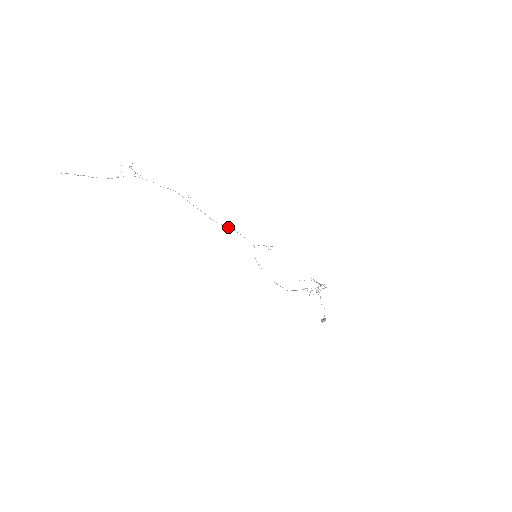
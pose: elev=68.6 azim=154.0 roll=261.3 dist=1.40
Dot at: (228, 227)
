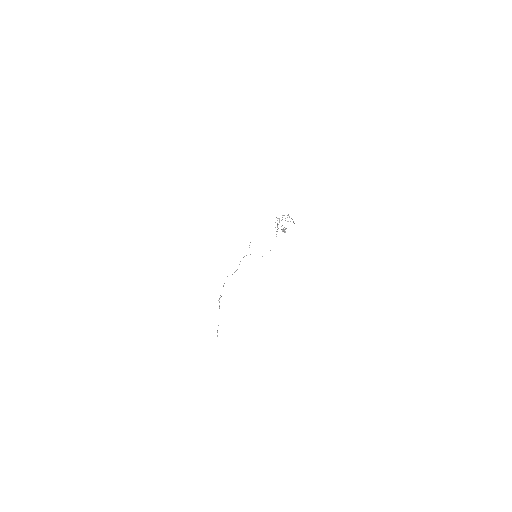
Dot at: (239, 264)
